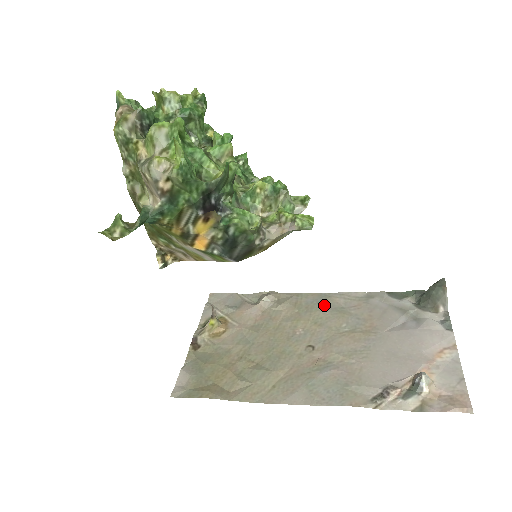
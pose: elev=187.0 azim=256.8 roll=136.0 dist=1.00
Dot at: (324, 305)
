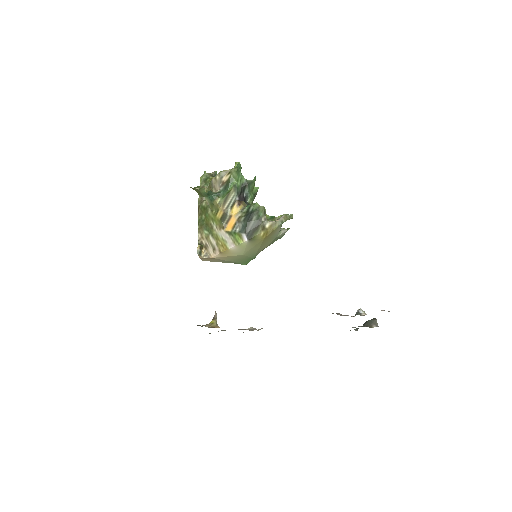
Dot at: occluded
